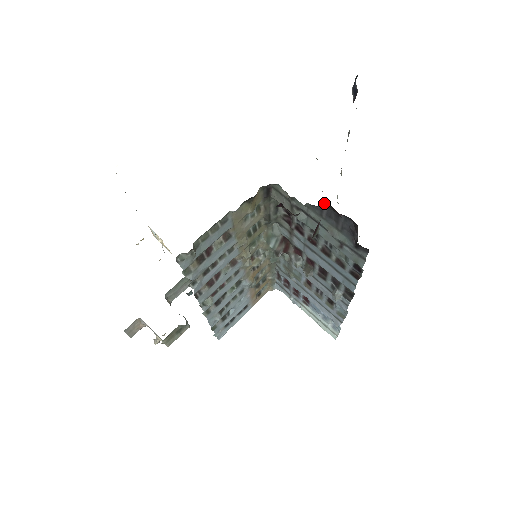
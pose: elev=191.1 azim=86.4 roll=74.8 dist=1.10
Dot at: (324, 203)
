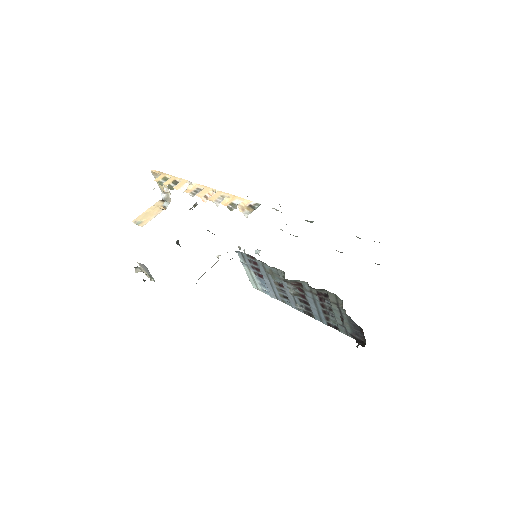
Dot at: occluded
